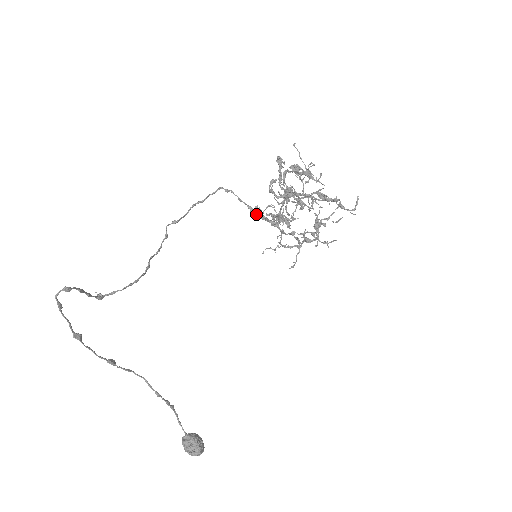
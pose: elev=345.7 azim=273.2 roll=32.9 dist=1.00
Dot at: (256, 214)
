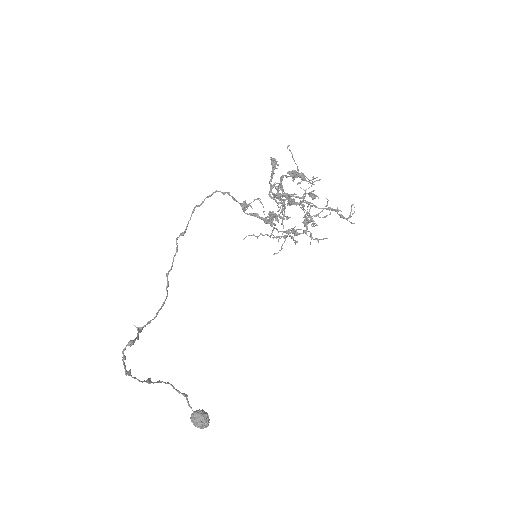
Dot at: occluded
